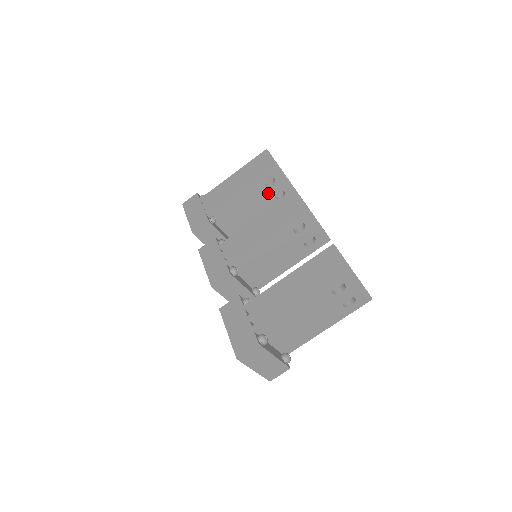
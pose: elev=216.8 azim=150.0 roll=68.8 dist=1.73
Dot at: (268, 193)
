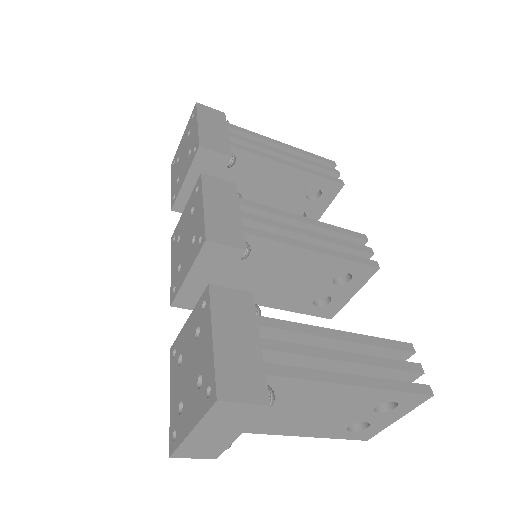
Dot at: (296, 202)
